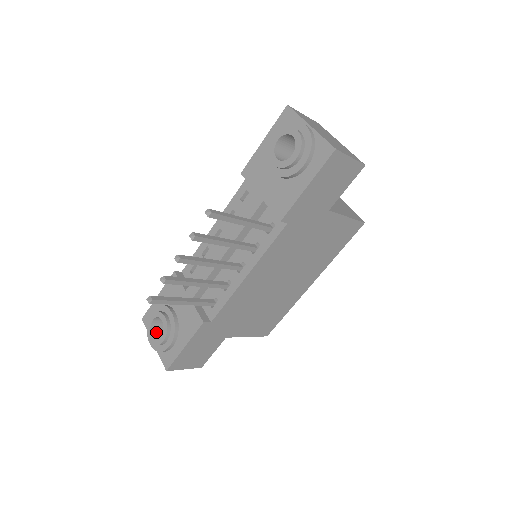
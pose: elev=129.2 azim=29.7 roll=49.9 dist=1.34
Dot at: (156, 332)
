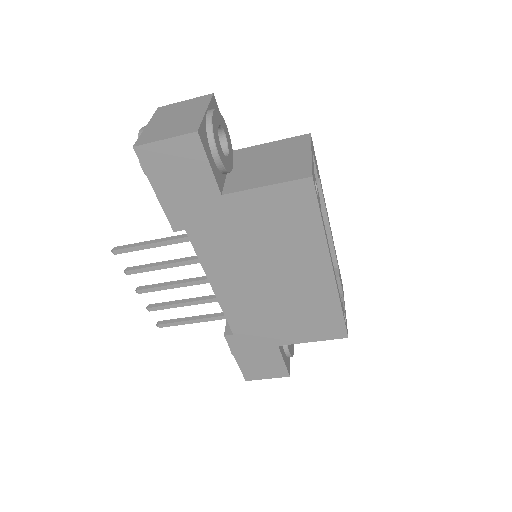
Dot at: occluded
